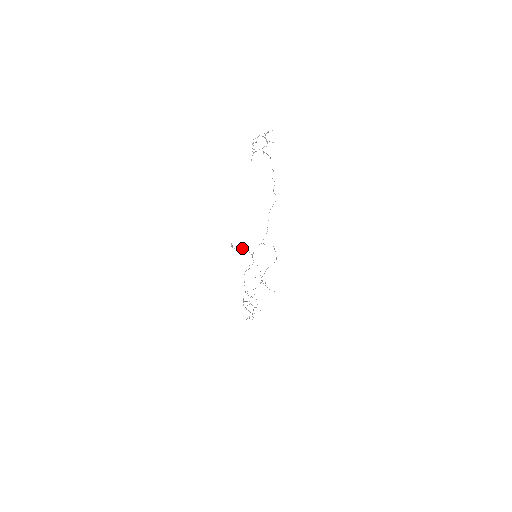
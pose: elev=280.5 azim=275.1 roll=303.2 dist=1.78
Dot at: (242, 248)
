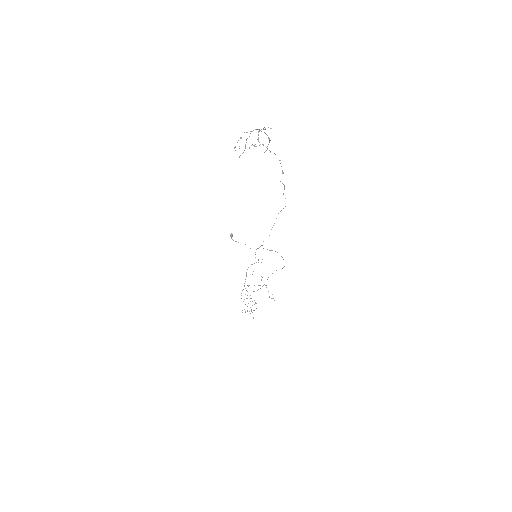
Dot at: occluded
